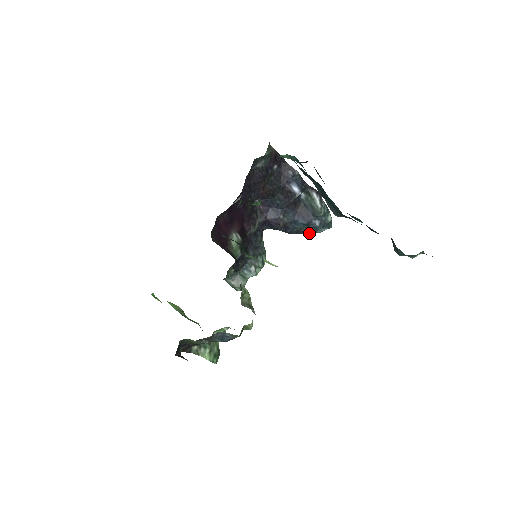
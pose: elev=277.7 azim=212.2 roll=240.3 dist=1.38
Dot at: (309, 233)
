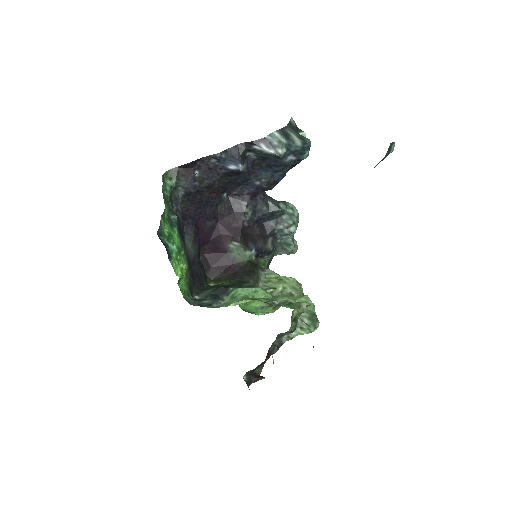
Dot at: occluded
